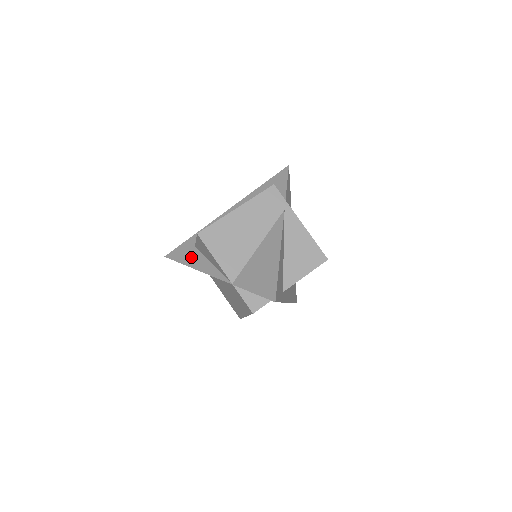
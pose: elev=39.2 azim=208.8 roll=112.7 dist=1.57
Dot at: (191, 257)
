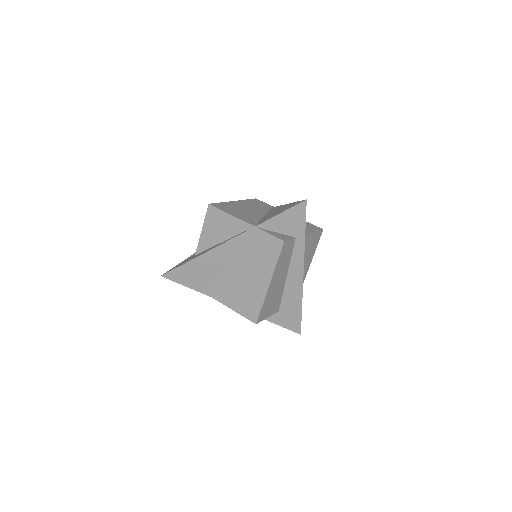
Dot at: (195, 256)
